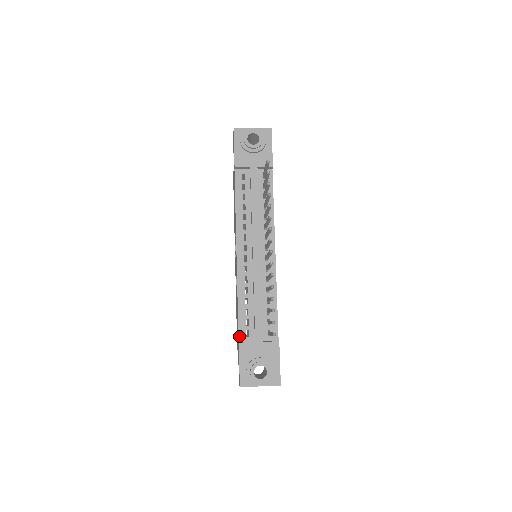
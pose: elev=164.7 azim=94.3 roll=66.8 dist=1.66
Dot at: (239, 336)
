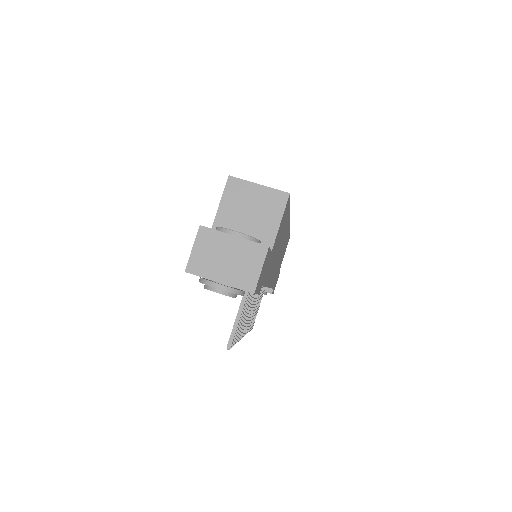
Dot at: occluded
